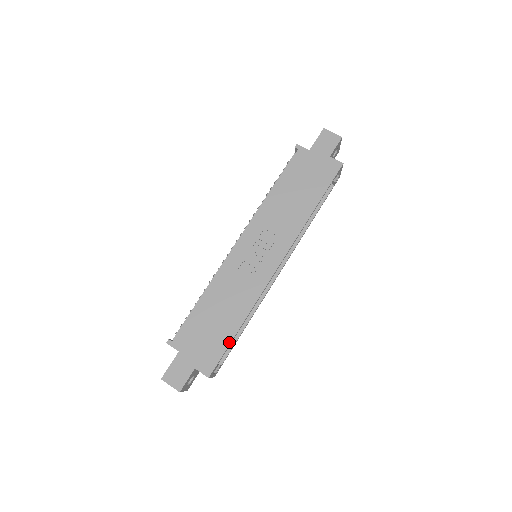
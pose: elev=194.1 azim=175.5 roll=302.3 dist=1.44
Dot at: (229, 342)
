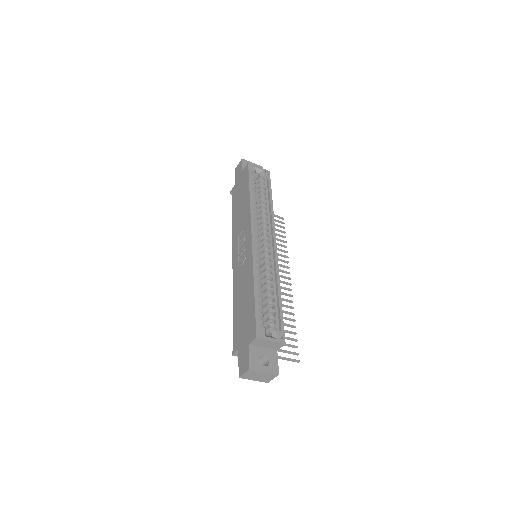
Dot at: (254, 304)
